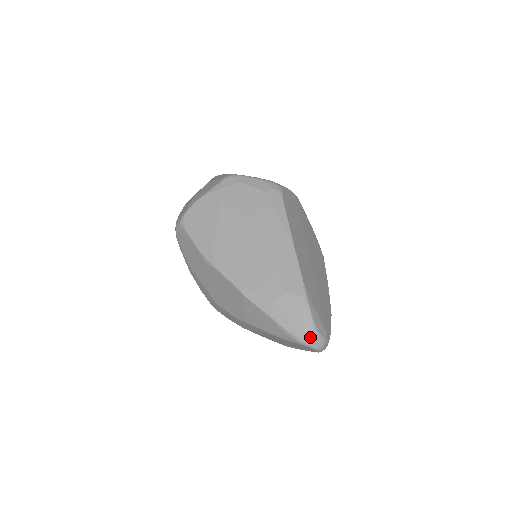
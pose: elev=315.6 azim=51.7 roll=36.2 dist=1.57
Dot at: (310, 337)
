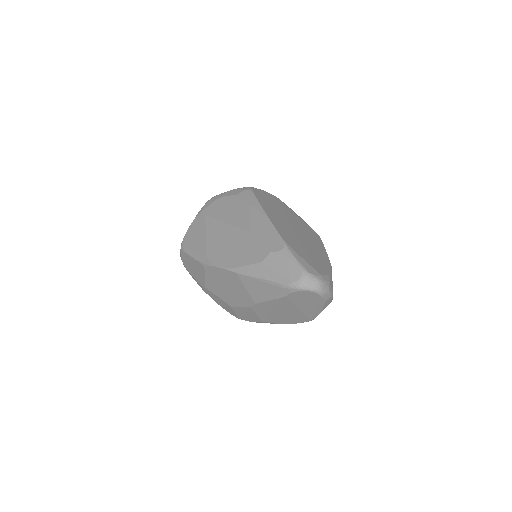
Dot at: (302, 279)
